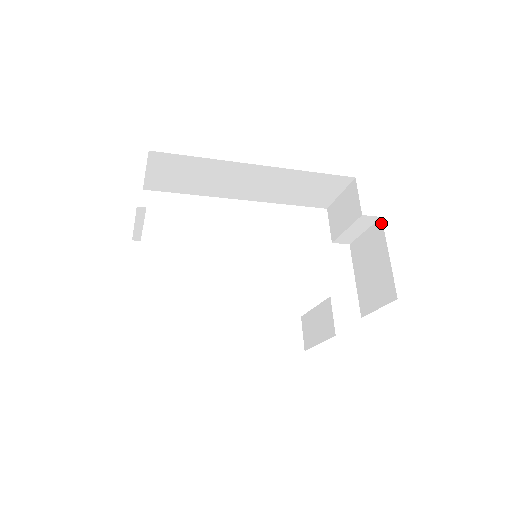
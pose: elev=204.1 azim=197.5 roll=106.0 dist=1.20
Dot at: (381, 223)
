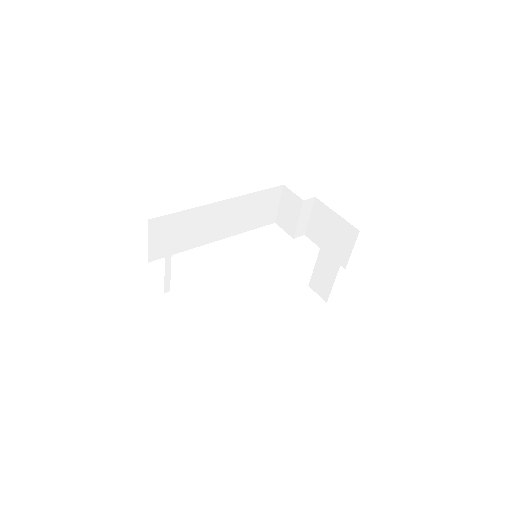
Dot at: (317, 200)
